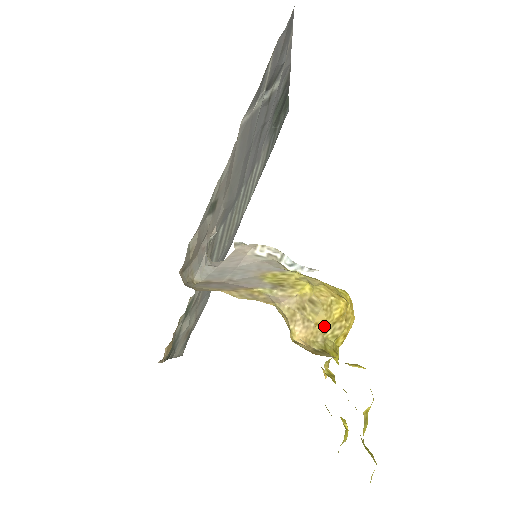
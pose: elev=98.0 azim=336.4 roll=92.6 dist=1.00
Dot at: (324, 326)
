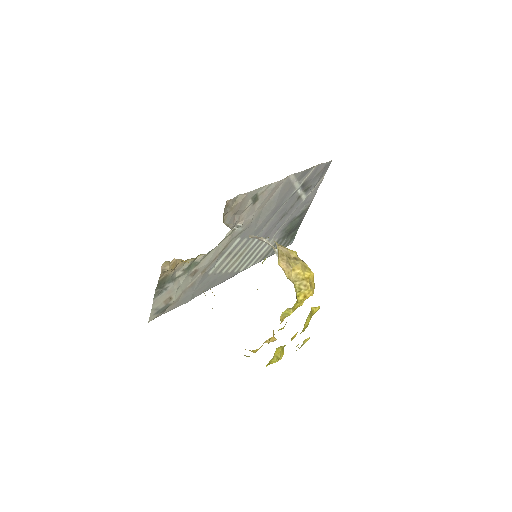
Dot at: (297, 274)
